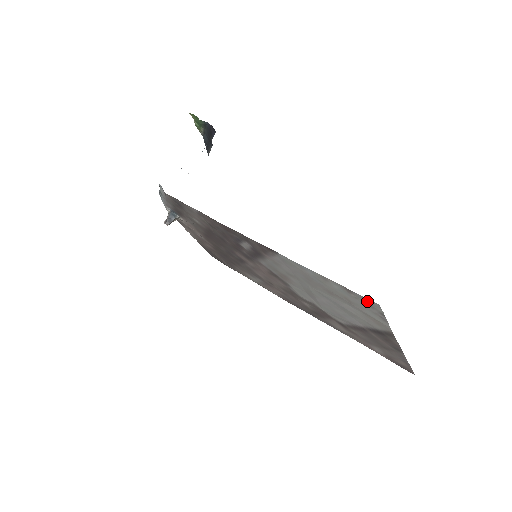
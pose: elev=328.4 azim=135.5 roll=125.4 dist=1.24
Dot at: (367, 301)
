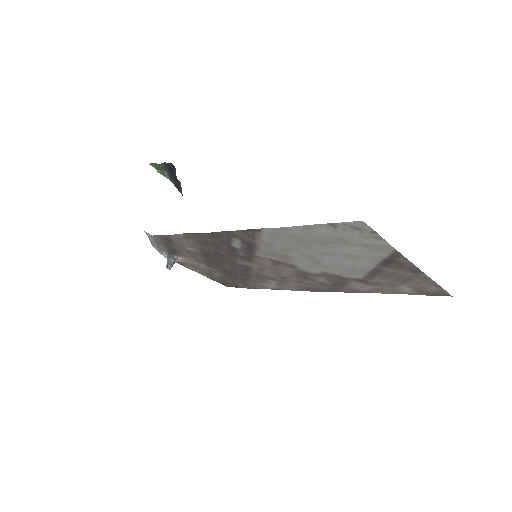
Dot at: (353, 226)
